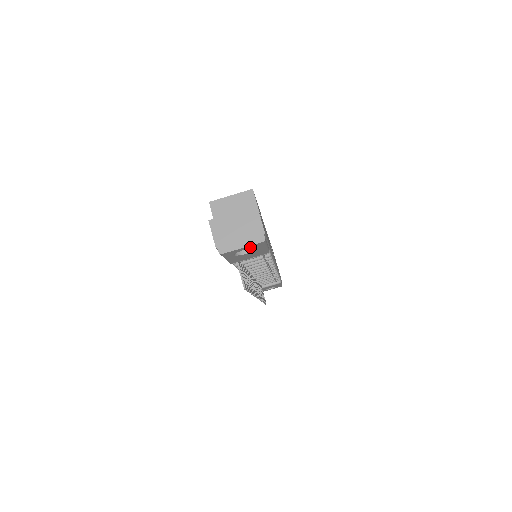
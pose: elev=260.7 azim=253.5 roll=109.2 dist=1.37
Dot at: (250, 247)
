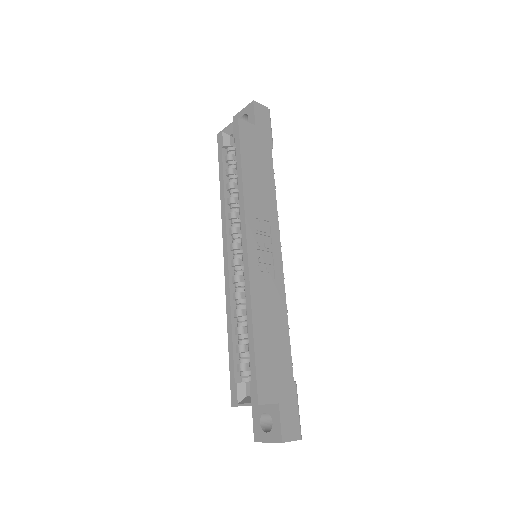
Dot at: occluded
